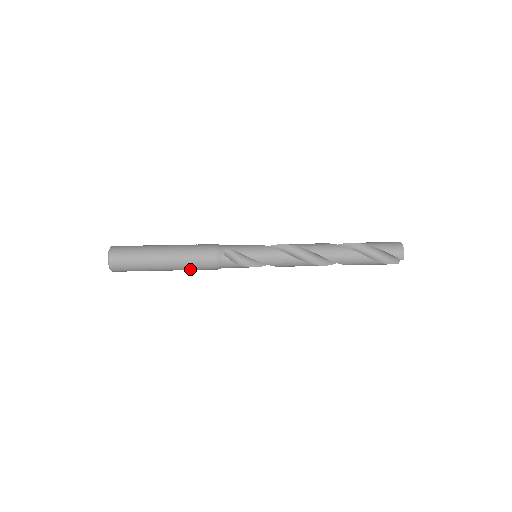
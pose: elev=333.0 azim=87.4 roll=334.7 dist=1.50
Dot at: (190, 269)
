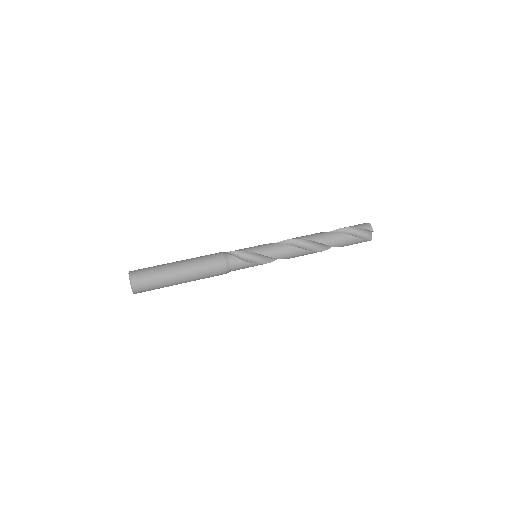
Dot at: (203, 274)
